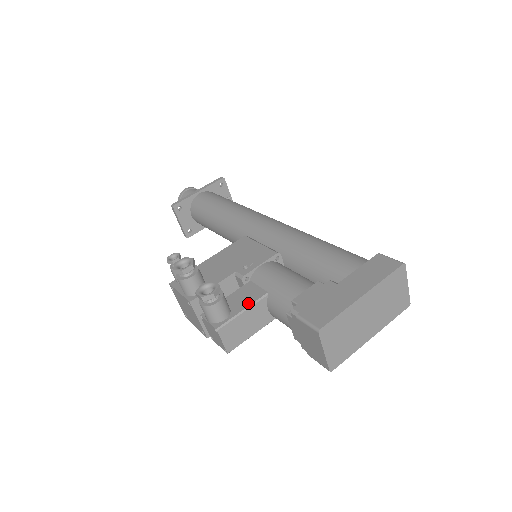
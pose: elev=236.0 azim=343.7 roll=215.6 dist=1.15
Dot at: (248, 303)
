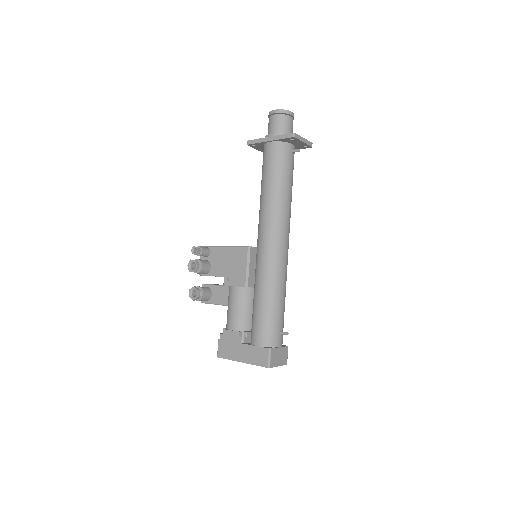
Dot at: (218, 302)
